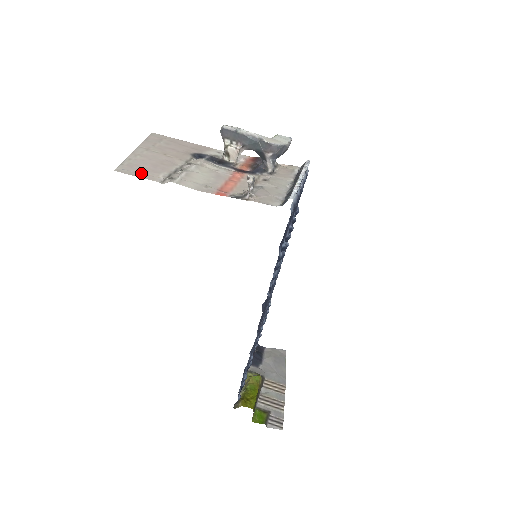
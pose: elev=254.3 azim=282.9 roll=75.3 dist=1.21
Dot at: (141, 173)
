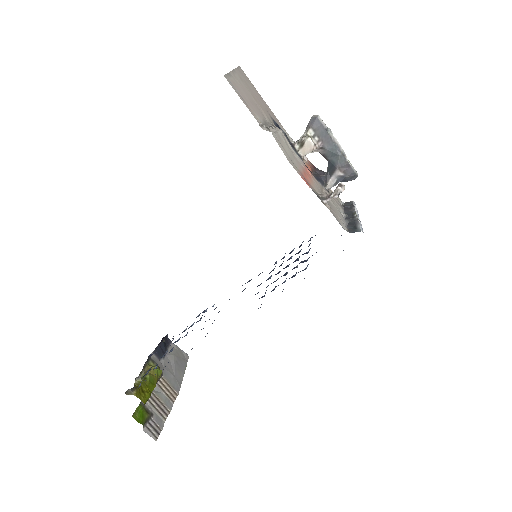
Dot at: (244, 100)
